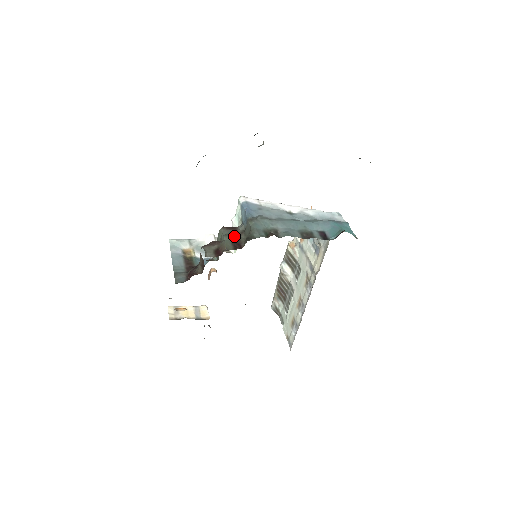
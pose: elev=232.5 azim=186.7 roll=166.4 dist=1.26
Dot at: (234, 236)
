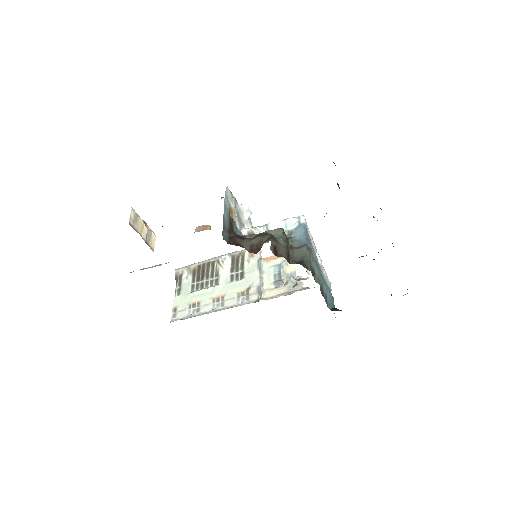
Dot at: occluded
